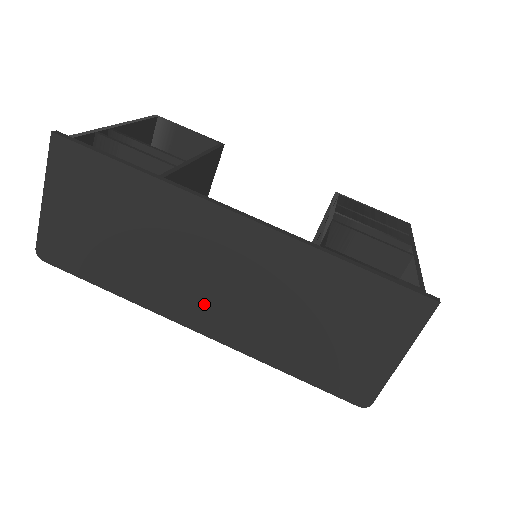
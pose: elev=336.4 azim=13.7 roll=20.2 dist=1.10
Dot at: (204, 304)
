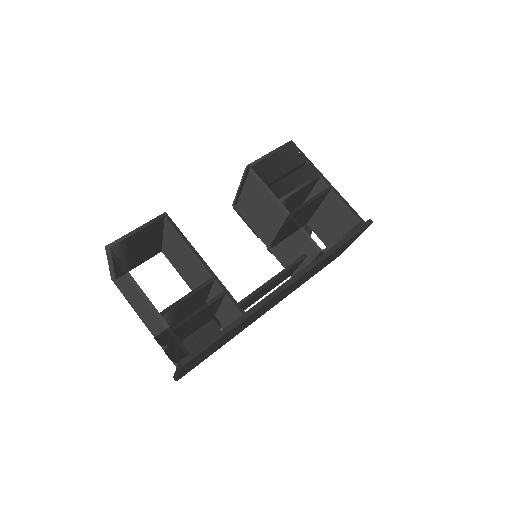
Dot at: (270, 307)
